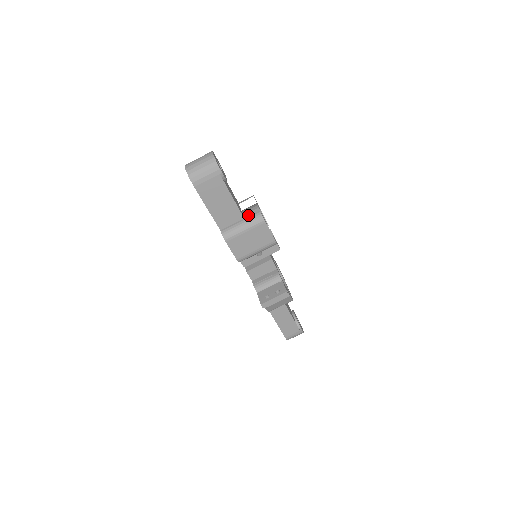
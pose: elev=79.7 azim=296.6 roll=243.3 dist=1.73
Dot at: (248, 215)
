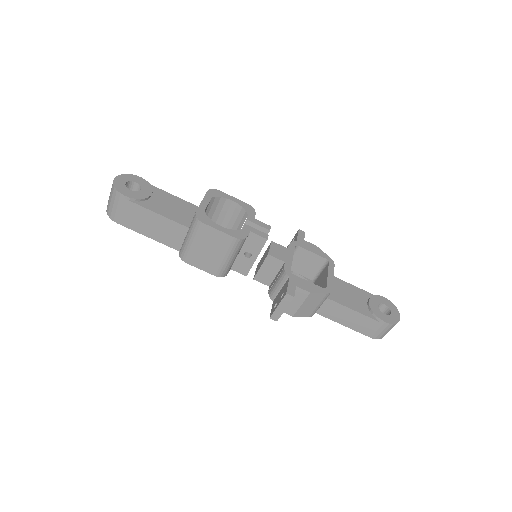
Dot at: (224, 213)
